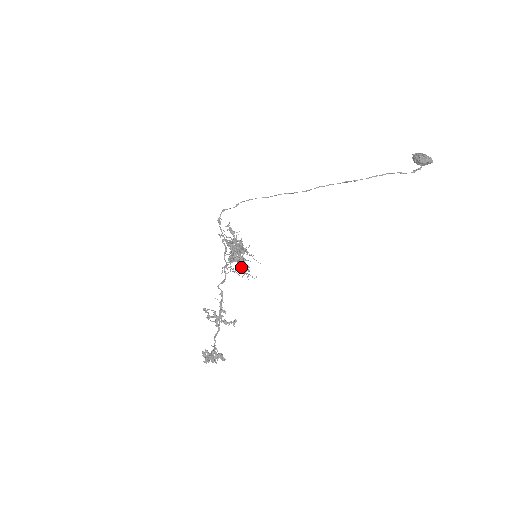
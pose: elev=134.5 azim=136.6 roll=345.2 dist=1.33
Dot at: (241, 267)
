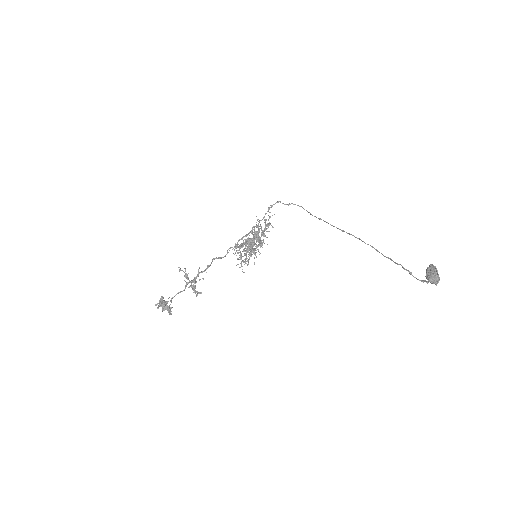
Dot at: occluded
